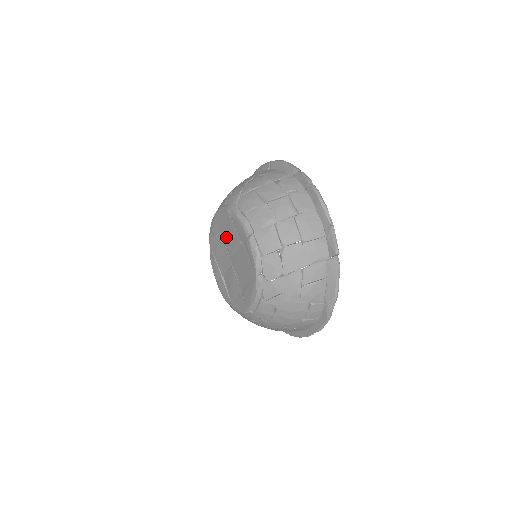
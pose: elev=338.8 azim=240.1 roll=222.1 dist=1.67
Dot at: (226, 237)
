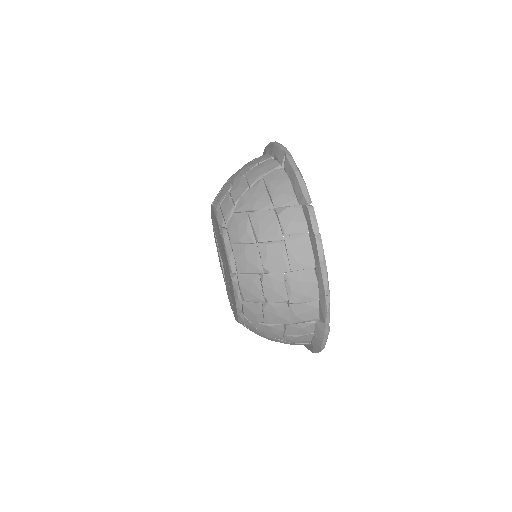
Dot at: occluded
